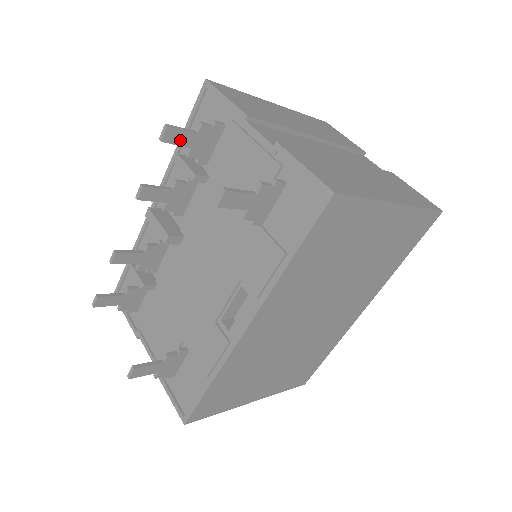
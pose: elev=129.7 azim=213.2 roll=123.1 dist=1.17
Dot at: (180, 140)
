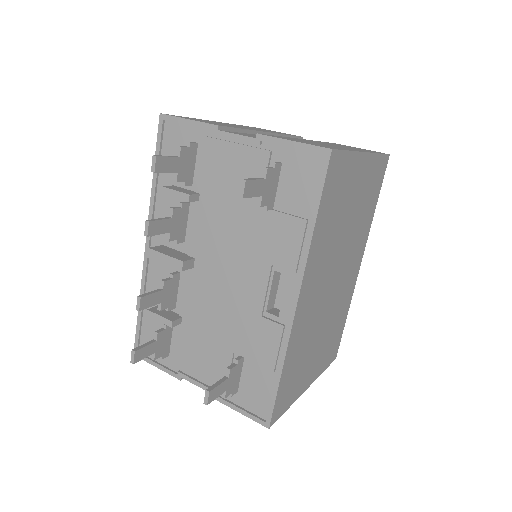
Dot at: (168, 167)
